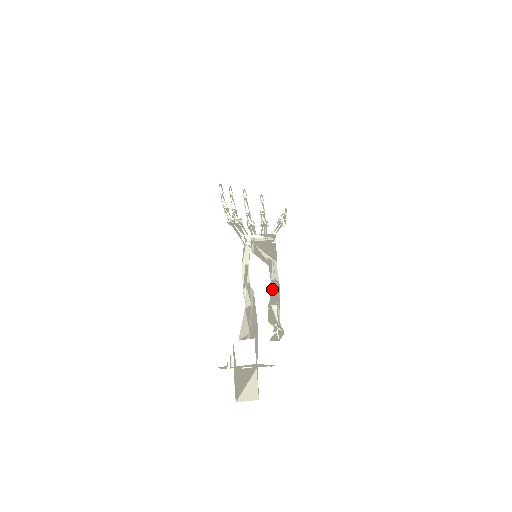
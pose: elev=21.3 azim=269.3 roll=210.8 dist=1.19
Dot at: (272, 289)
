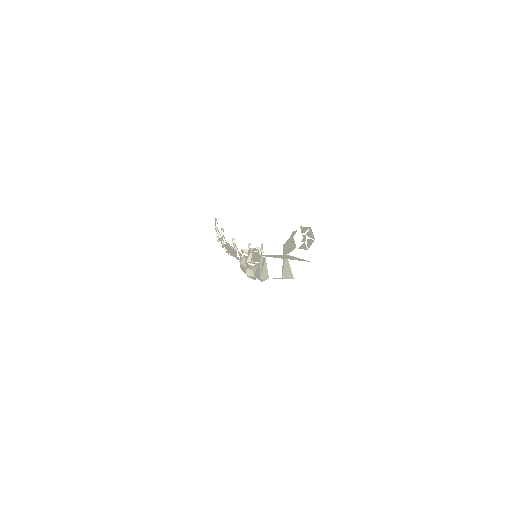
Dot at: occluded
